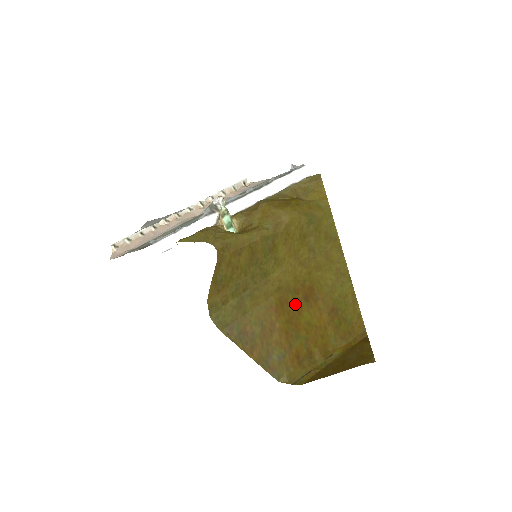
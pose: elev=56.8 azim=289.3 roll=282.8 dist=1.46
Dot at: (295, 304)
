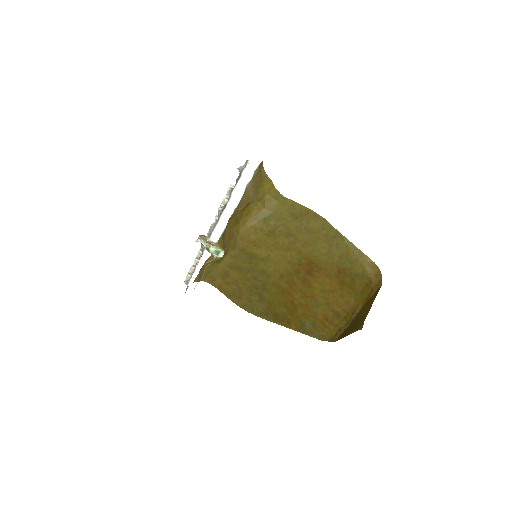
Dot at: (302, 281)
